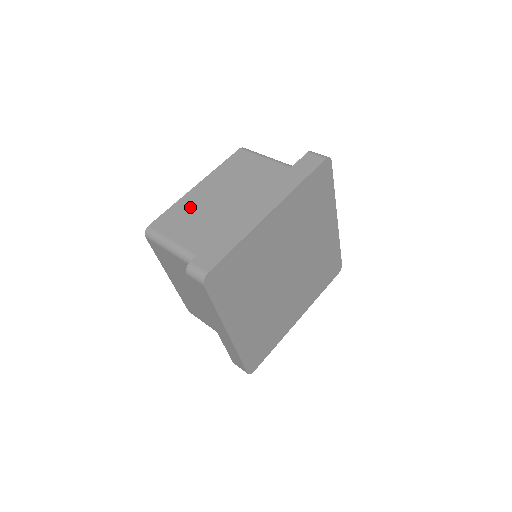
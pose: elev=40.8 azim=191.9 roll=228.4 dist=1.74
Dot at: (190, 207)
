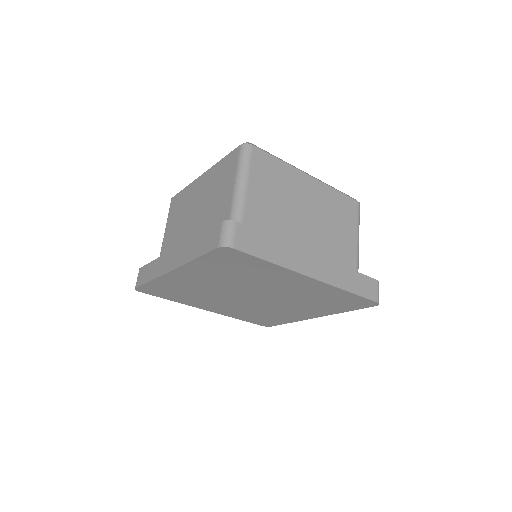
Dot at: (186, 201)
